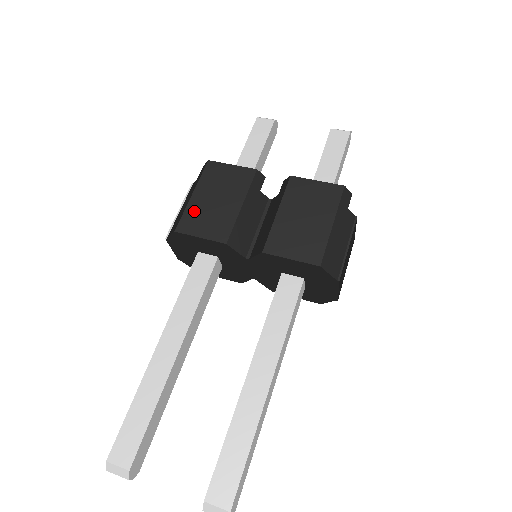
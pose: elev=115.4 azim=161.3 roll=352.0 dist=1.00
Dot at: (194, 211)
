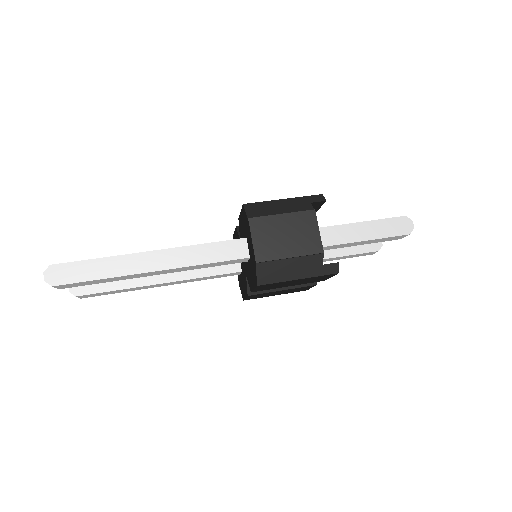
Dot at: occluded
